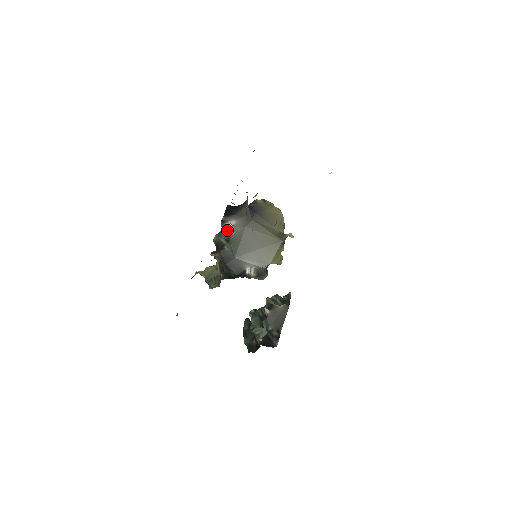
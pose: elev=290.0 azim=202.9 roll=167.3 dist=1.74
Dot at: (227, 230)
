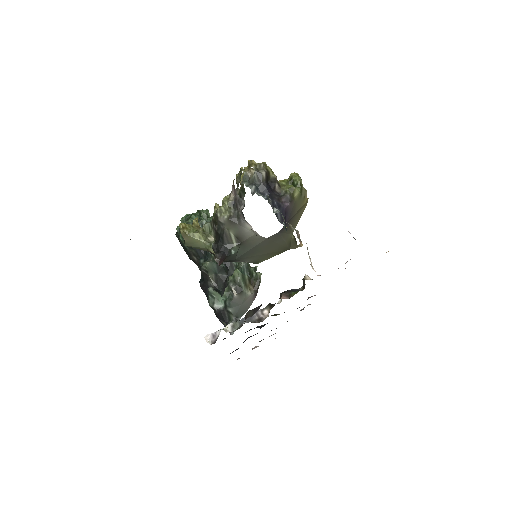
Dot at: (244, 228)
